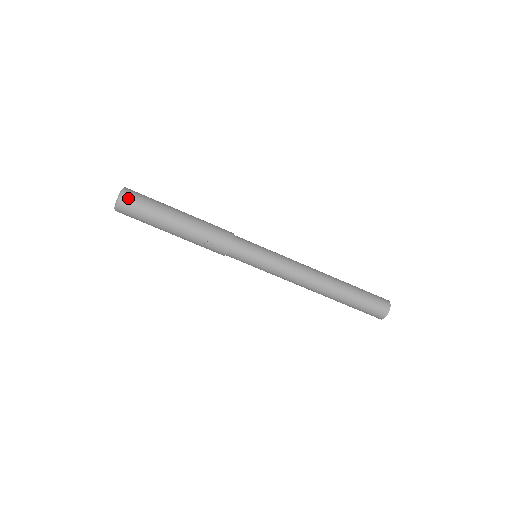
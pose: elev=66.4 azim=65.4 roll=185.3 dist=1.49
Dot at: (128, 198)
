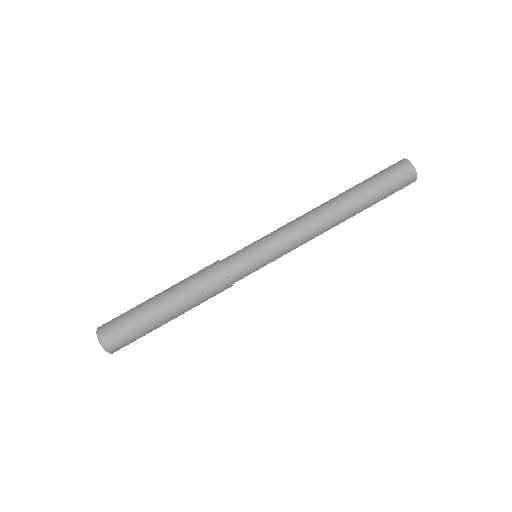
Dot at: (106, 329)
